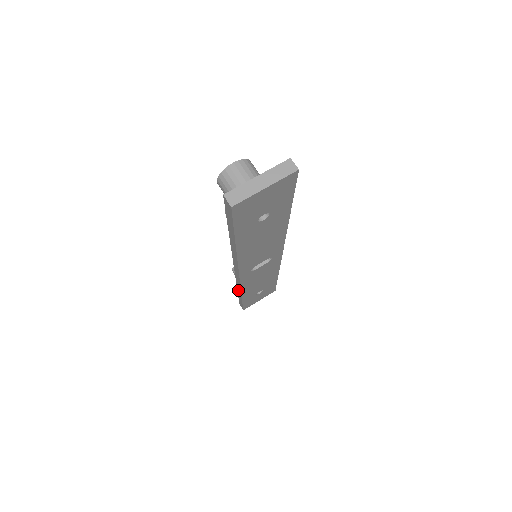
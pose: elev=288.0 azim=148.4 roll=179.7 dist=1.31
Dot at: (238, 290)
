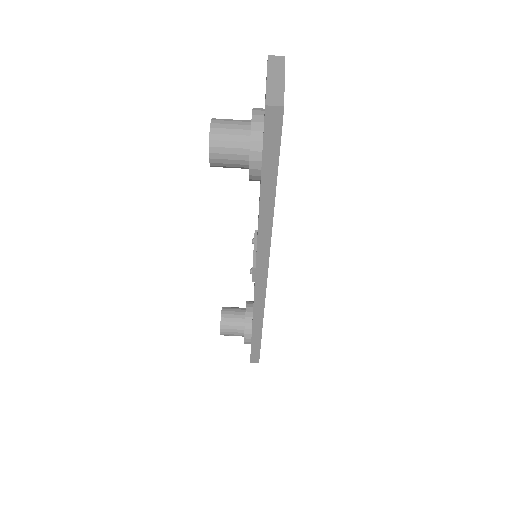
Dot at: (255, 326)
